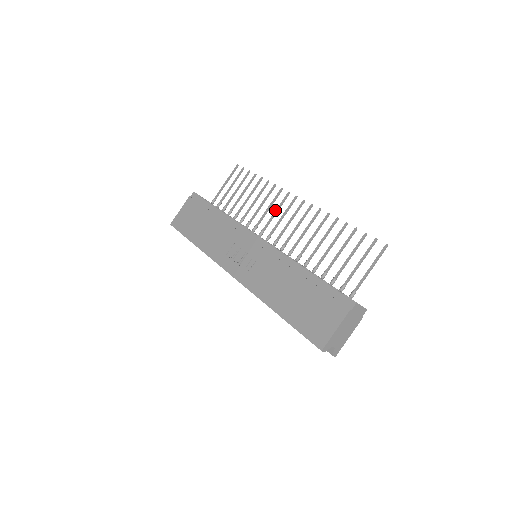
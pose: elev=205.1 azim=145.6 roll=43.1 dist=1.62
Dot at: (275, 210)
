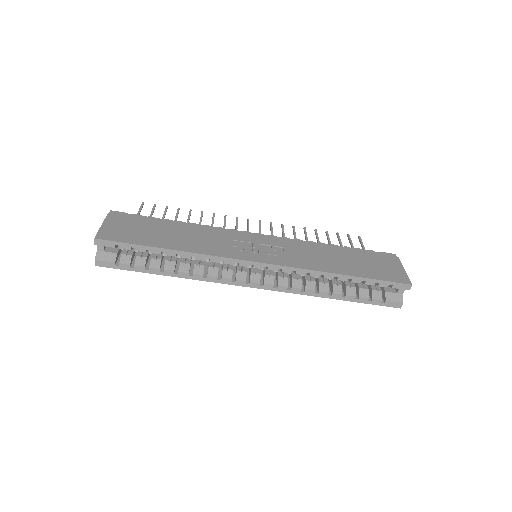
Dot at: (235, 228)
